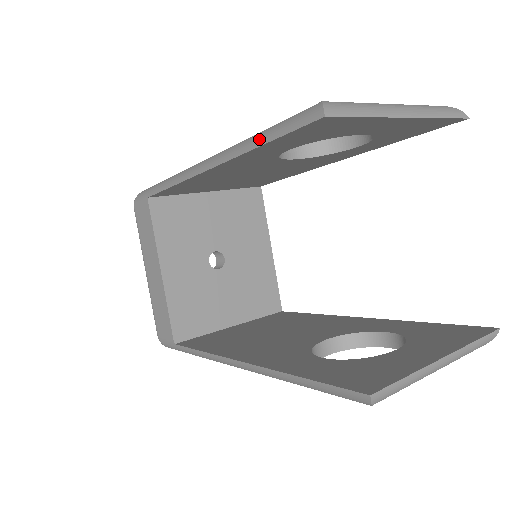
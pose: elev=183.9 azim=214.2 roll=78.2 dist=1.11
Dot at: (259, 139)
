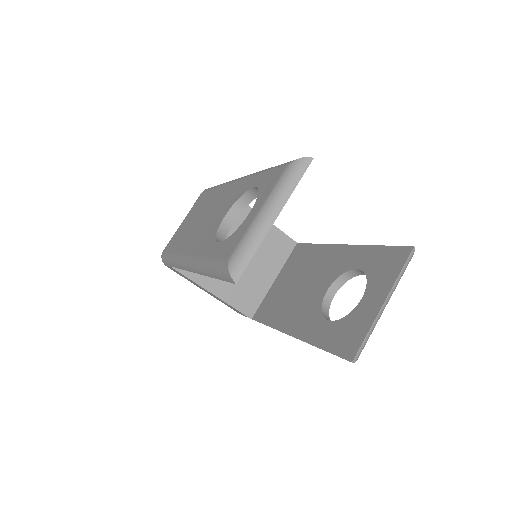
Dot at: (211, 274)
